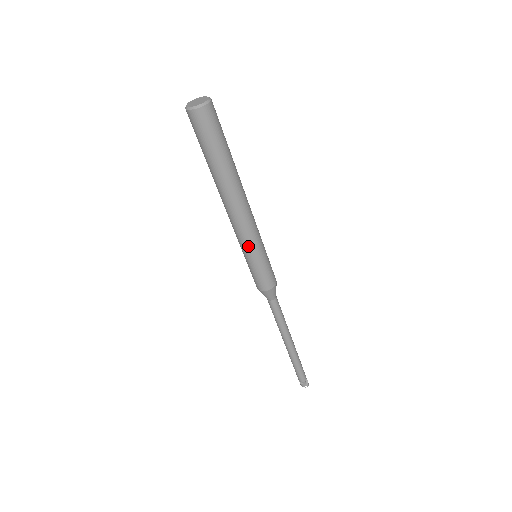
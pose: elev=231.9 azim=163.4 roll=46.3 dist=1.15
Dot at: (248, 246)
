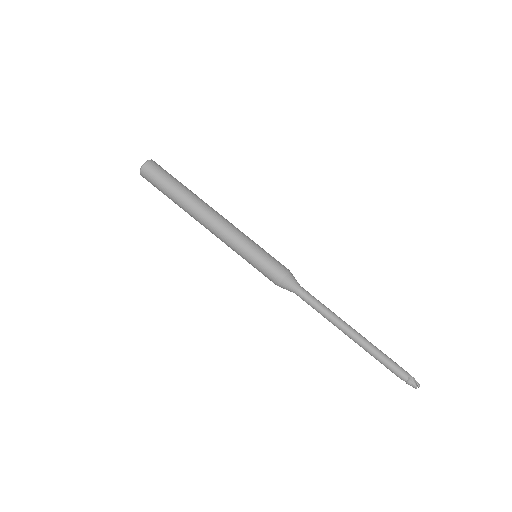
Dot at: (235, 250)
